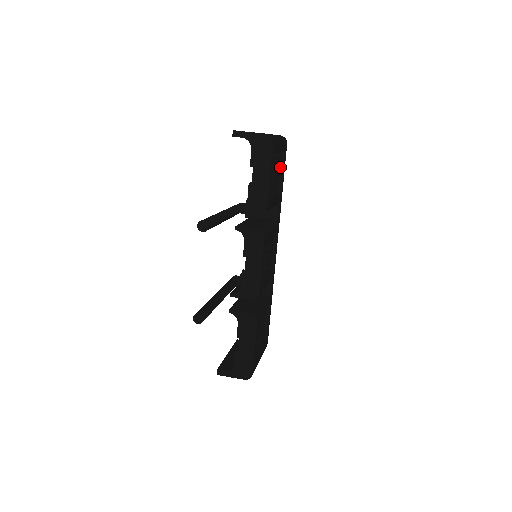
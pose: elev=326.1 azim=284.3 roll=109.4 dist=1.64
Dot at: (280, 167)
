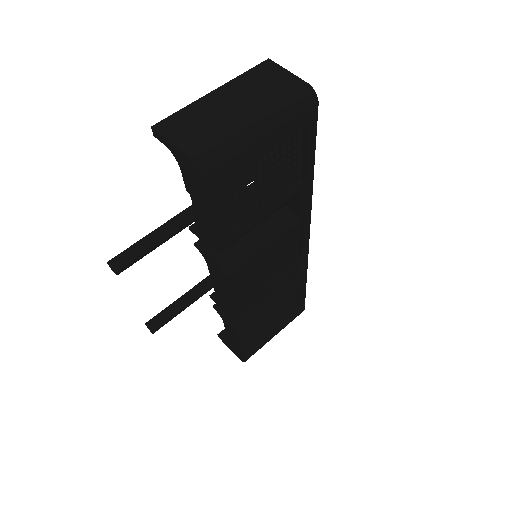
Dot at: (302, 143)
